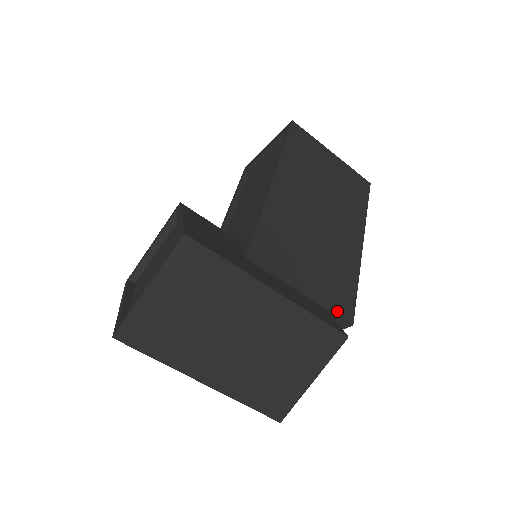
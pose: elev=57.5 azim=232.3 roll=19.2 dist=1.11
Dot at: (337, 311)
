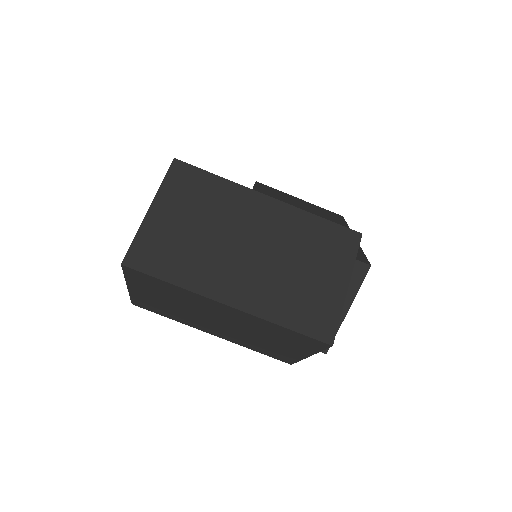
Dot at: occluded
